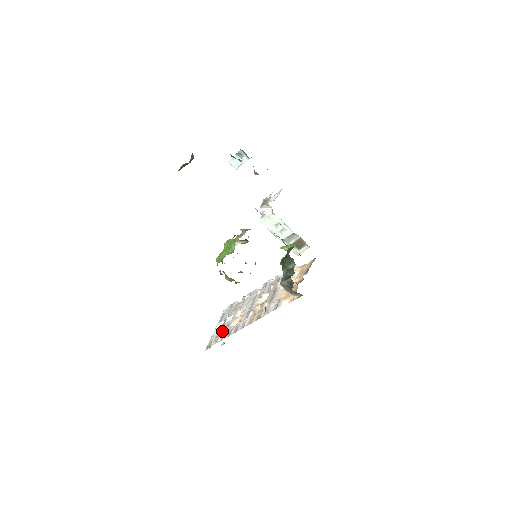
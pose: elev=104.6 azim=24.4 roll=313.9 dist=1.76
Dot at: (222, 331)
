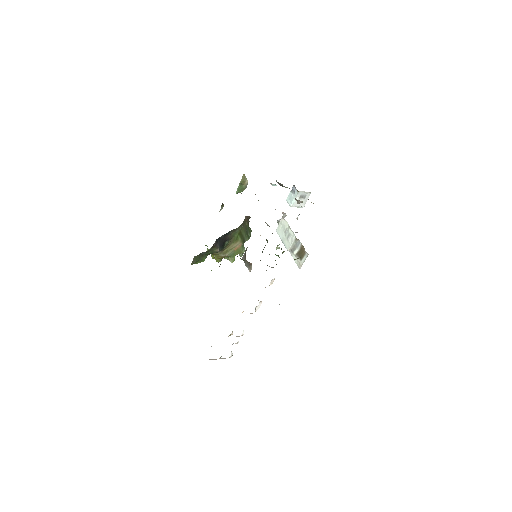
Dot at: occluded
